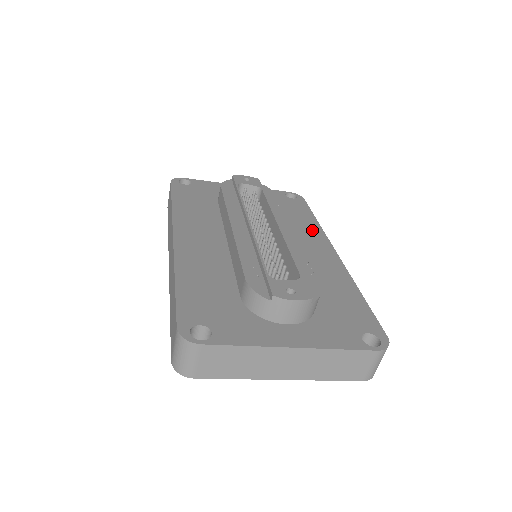
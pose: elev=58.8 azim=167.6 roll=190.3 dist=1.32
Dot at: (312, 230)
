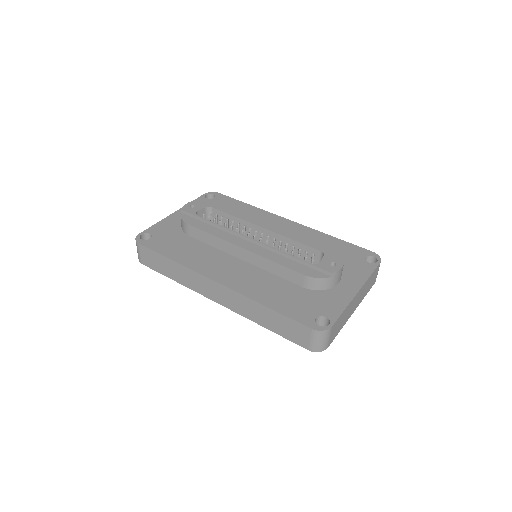
Dot at: (259, 214)
